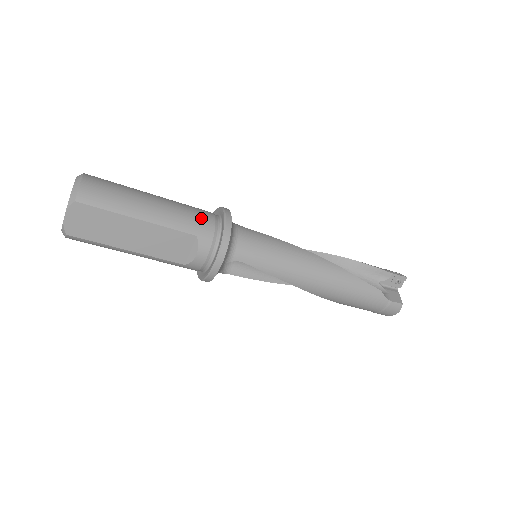
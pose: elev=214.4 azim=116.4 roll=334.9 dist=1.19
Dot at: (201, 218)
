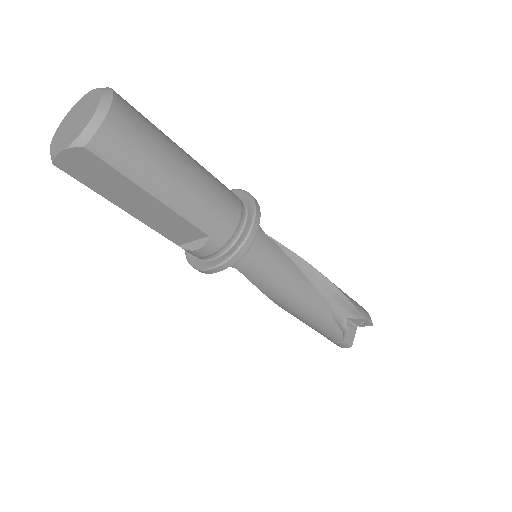
Dot at: (225, 216)
